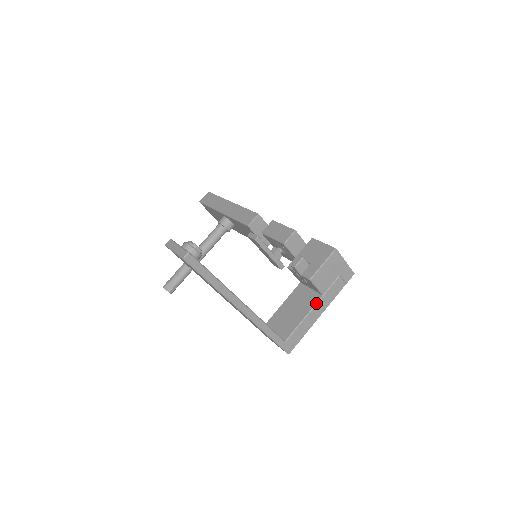
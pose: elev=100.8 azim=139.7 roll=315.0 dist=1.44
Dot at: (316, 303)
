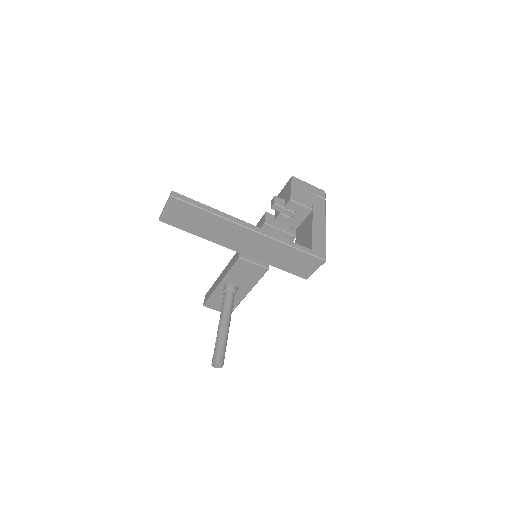
Dot at: (312, 217)
